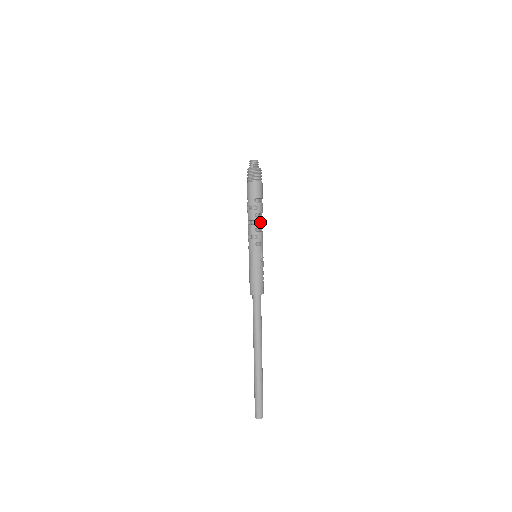
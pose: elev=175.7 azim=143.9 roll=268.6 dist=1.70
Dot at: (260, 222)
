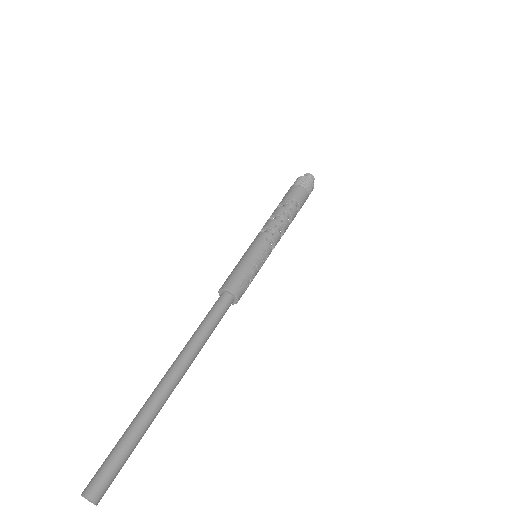
Dot at: (285, 223)
